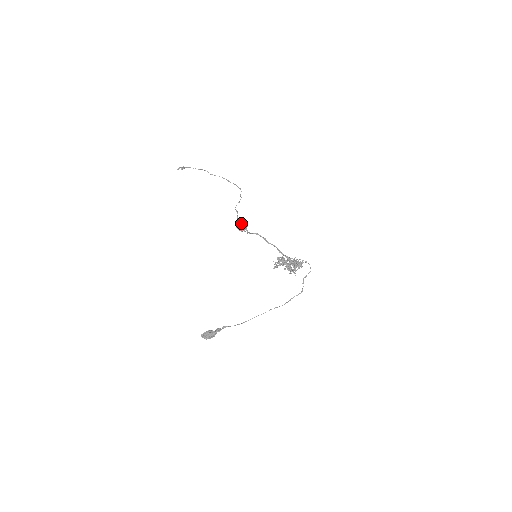
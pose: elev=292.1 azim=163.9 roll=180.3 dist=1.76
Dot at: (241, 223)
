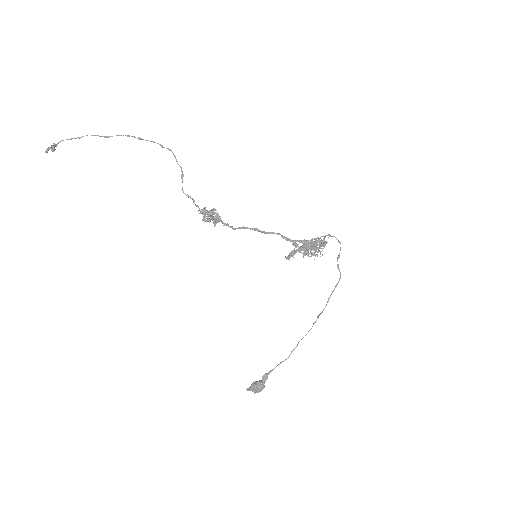
Dot at: (206, 213)
